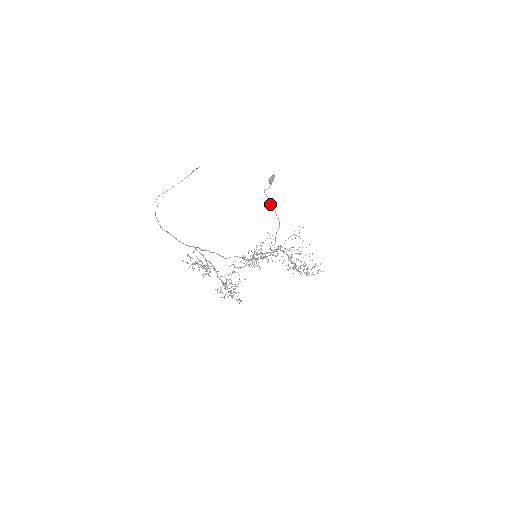
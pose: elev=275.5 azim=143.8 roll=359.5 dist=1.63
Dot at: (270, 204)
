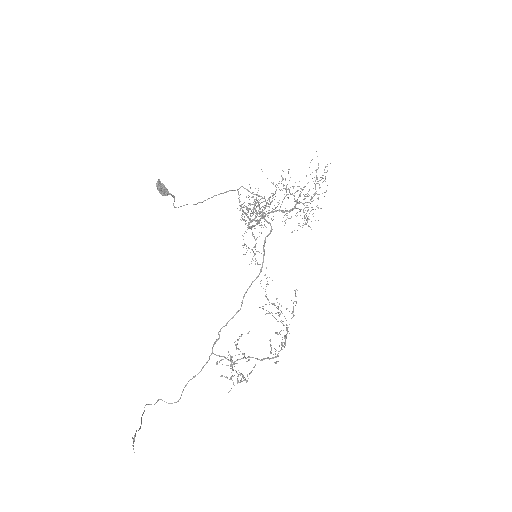
Dot at: (197, 203)
